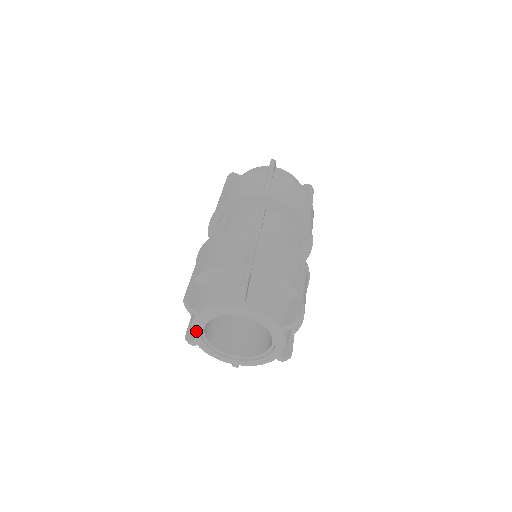
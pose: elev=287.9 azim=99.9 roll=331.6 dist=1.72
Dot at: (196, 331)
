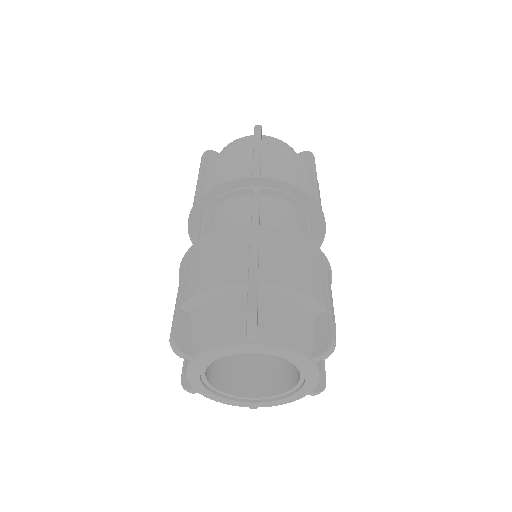
Dot at: (194, 378)
